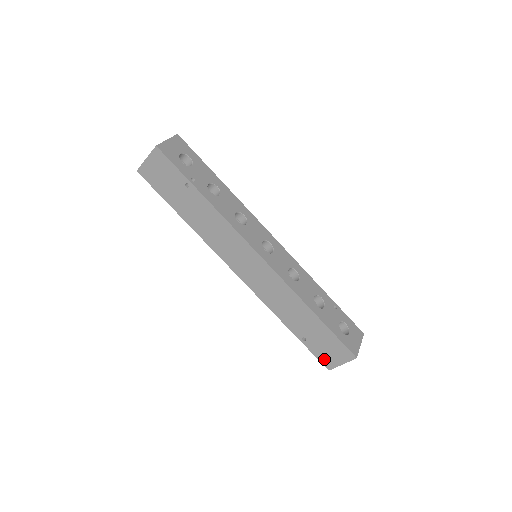
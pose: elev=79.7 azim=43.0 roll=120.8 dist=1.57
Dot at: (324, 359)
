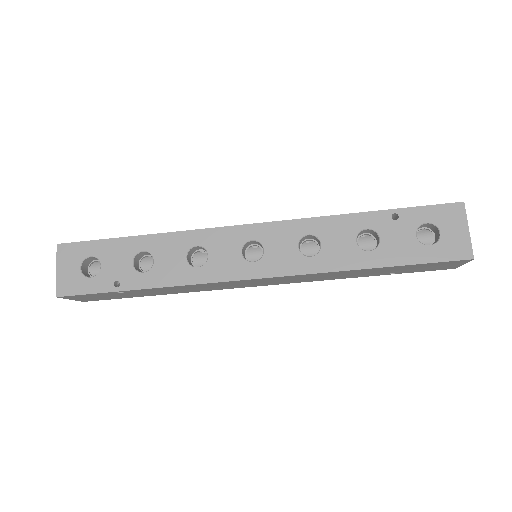
Dot at: (436, 269)
